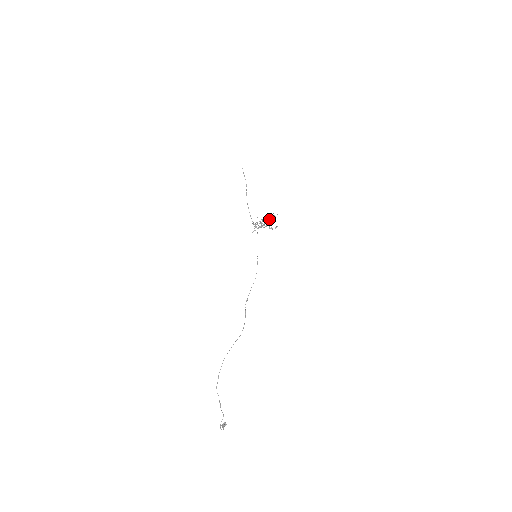
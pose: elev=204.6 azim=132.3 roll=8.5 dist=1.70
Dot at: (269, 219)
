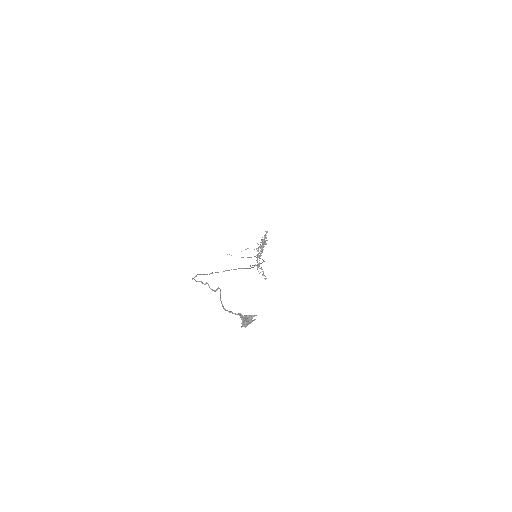
Dot at: (262, 243)
